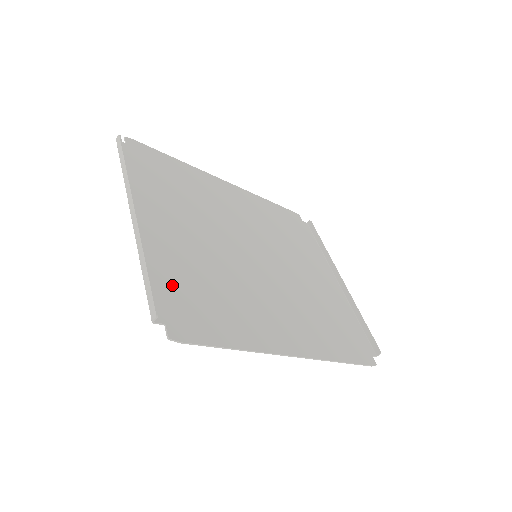
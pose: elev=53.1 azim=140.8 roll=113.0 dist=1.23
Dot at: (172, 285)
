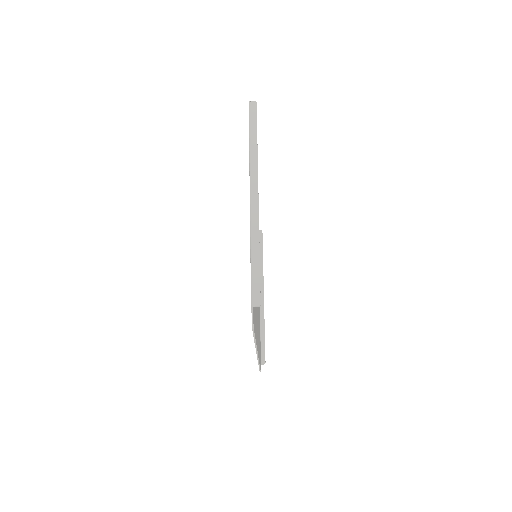
Dot at: occluded
